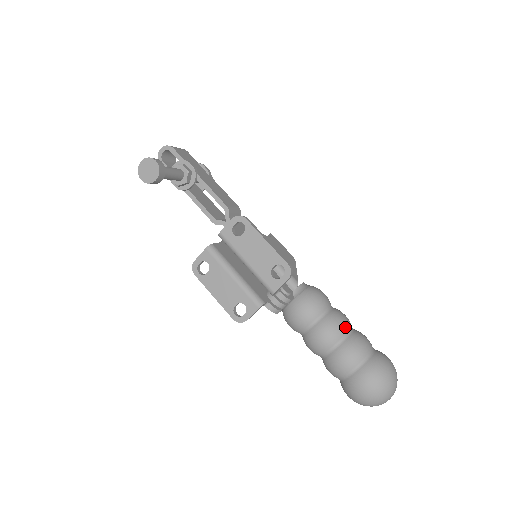
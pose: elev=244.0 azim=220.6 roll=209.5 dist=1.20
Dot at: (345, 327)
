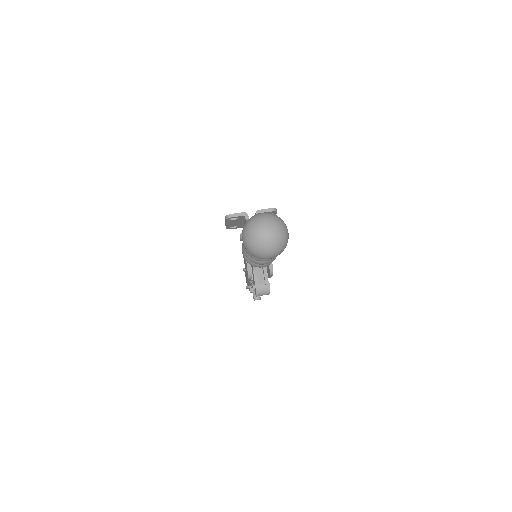
Dot at: occluded
